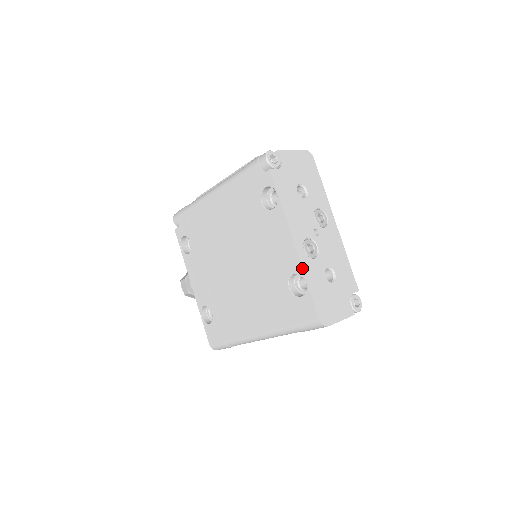
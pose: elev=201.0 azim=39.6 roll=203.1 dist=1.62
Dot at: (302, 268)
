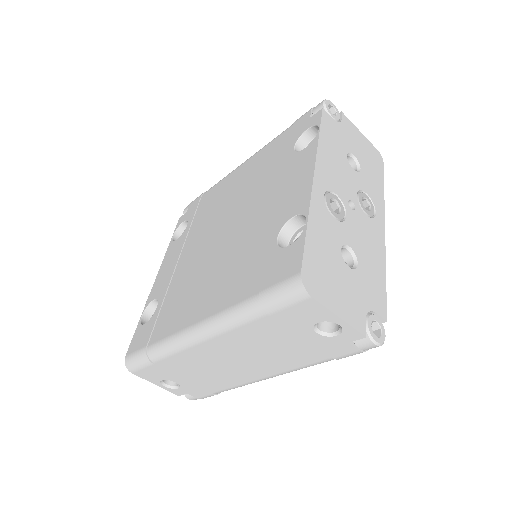
Dot at: (310, 204)
